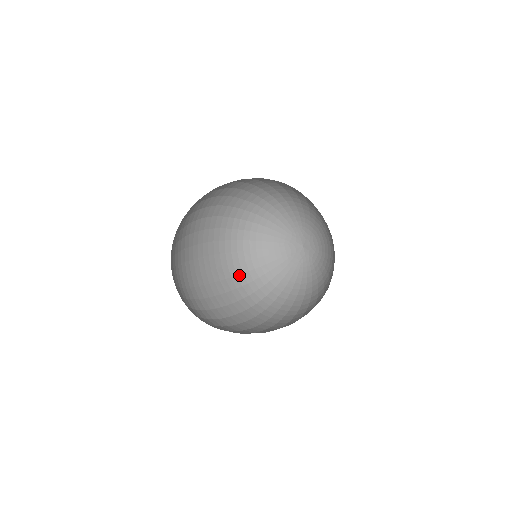
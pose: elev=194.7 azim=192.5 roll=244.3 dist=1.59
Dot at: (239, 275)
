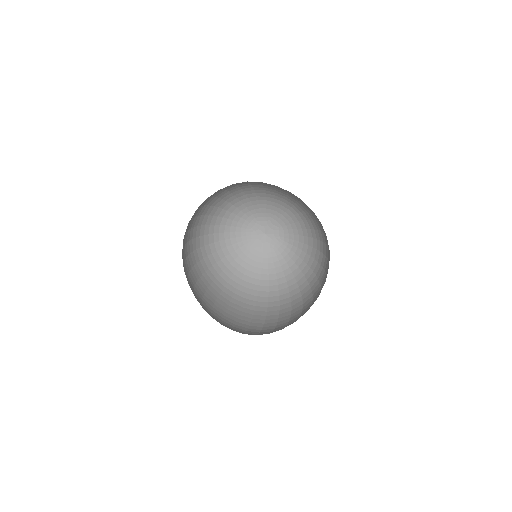
Dot at: (235, 292)
